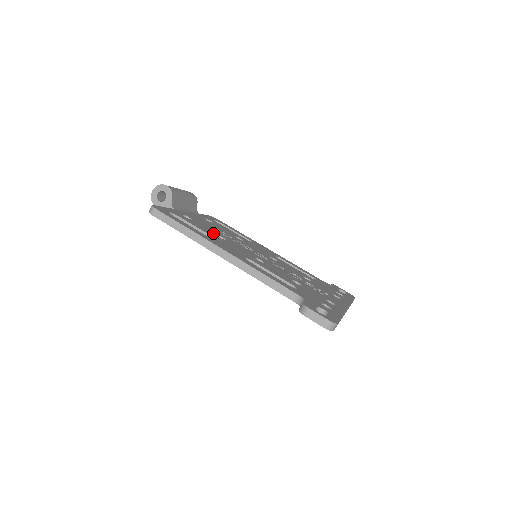
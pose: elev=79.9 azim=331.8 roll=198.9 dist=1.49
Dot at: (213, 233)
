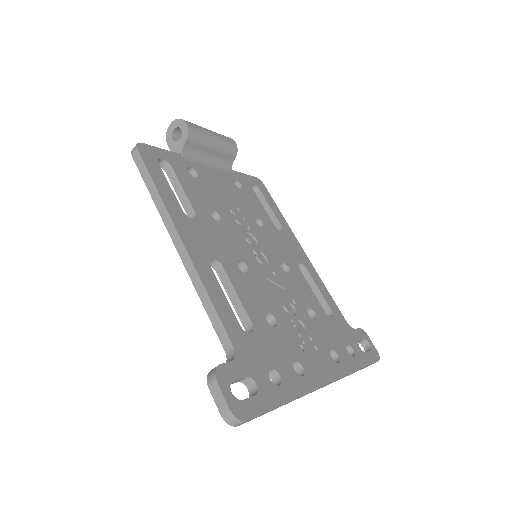
Dot at: (208, 206)
